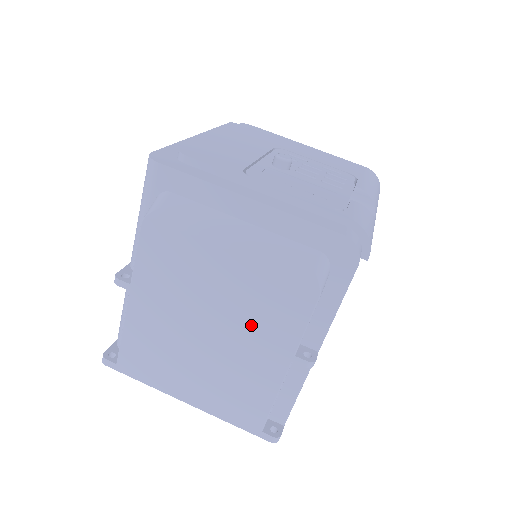
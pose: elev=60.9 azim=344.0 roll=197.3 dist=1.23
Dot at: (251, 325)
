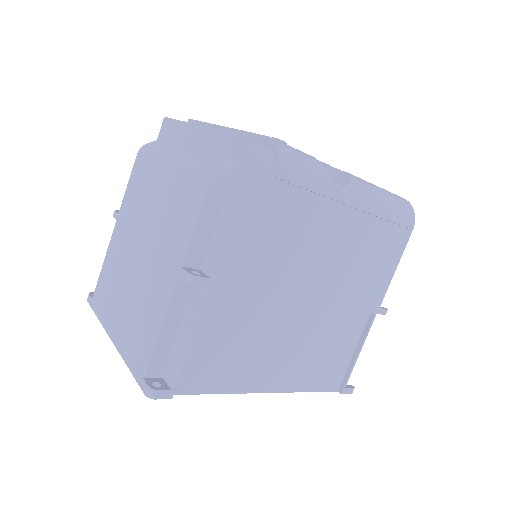
Dot at: (163, 236)
